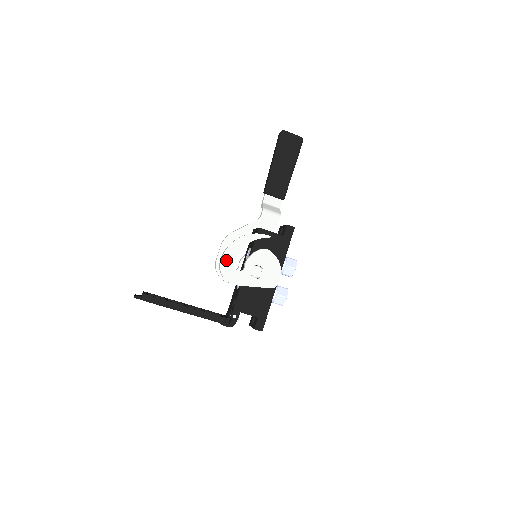
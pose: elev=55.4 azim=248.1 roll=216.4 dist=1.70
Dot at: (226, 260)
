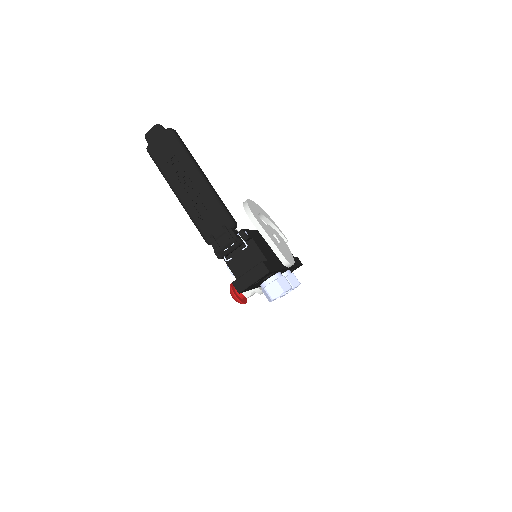
Dot at: (253, 204)
